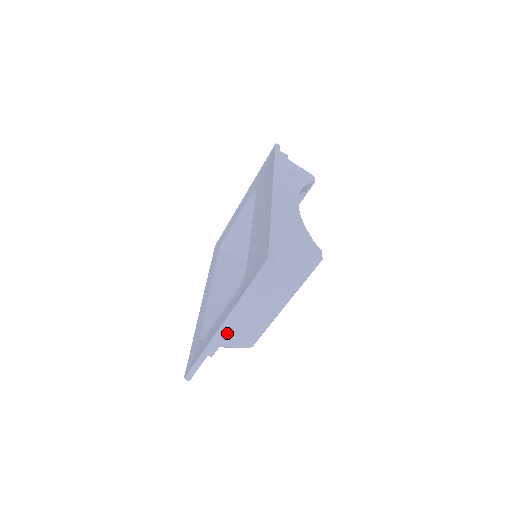
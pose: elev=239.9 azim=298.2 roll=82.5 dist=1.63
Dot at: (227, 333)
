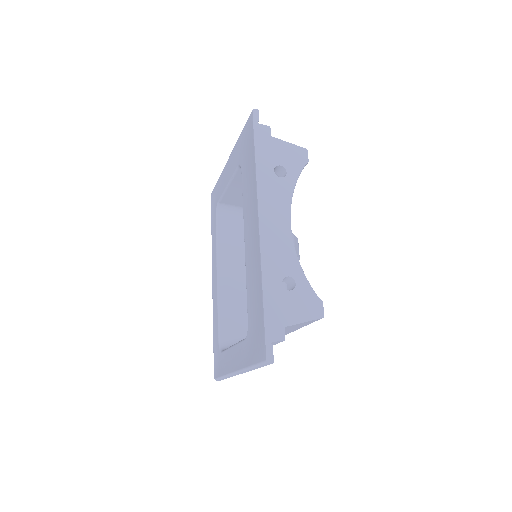
Dot at: occluded
